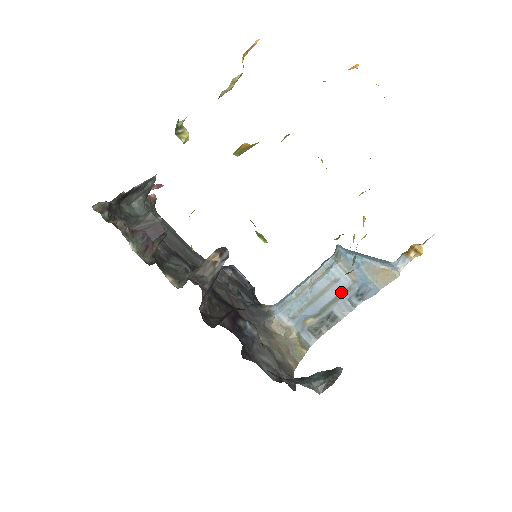
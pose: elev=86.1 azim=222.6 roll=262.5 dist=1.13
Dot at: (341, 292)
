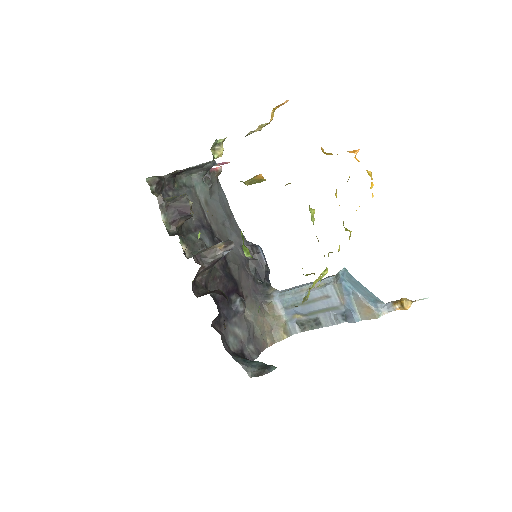
Dot at: (329, 307)
